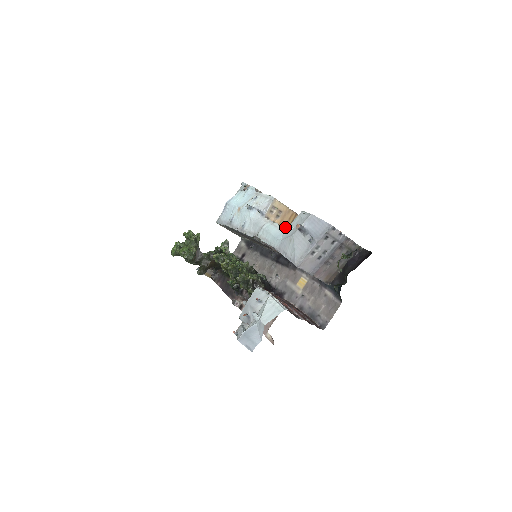
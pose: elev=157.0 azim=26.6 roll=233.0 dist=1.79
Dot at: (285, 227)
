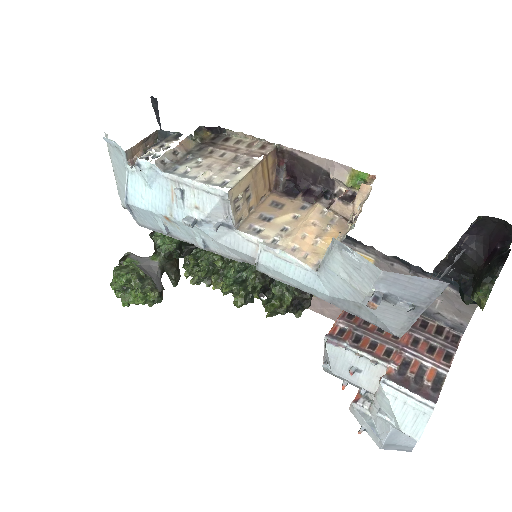
Dot at: (265, 190)
